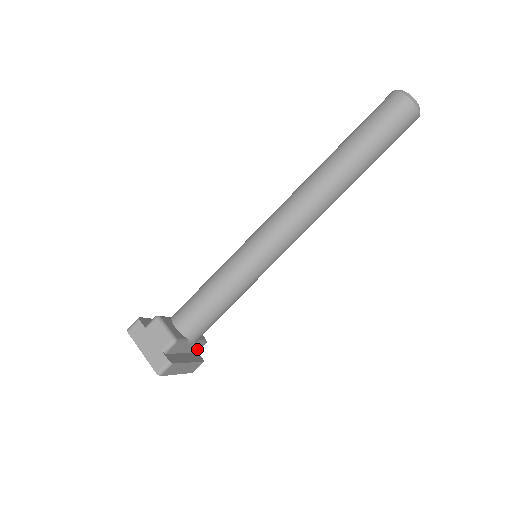
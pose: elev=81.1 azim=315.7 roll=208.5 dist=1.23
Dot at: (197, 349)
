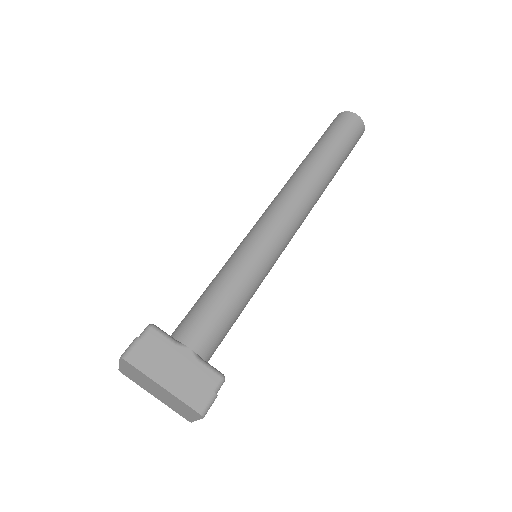
Dot at: (207, 381)
